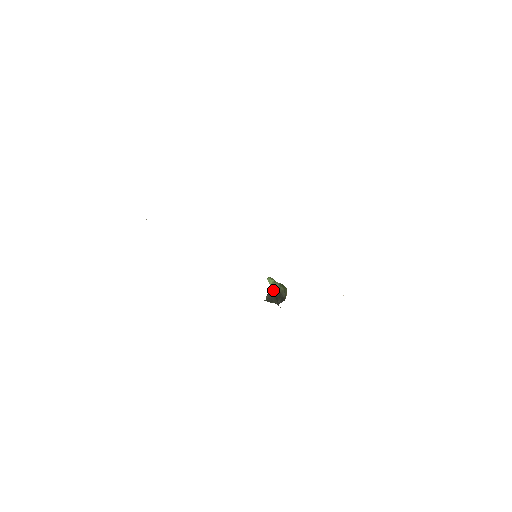
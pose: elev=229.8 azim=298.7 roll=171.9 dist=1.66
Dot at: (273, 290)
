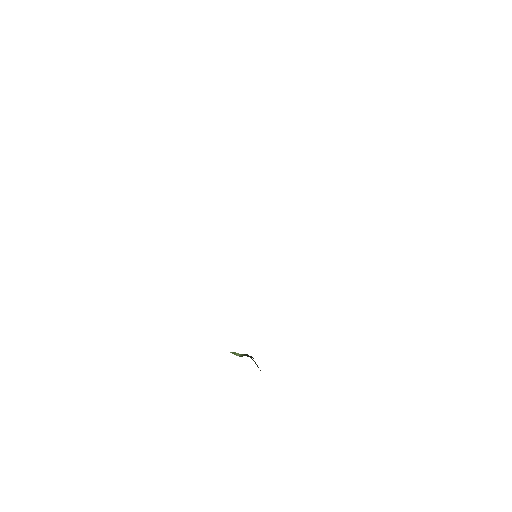
Dot at: (247, 355)
